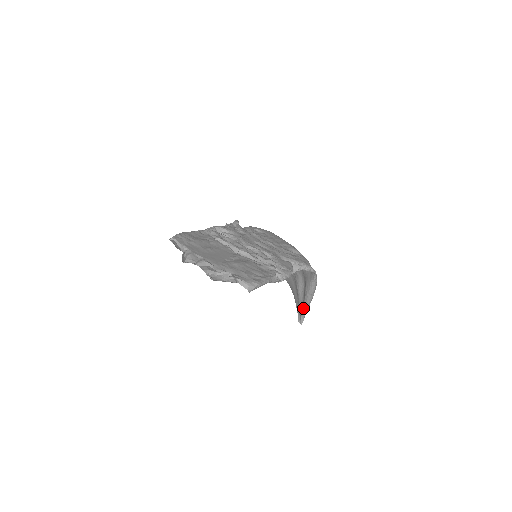
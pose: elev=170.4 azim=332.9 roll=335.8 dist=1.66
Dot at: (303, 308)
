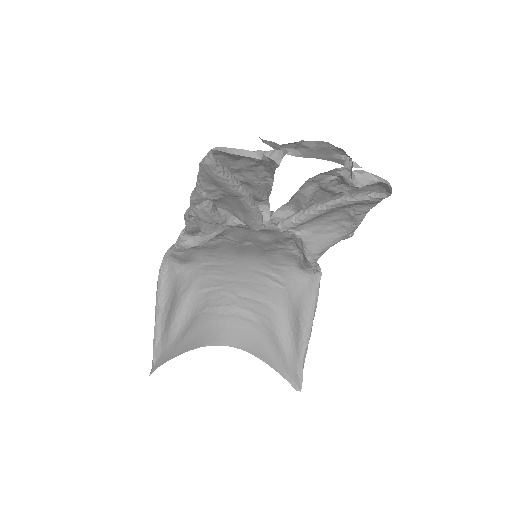
Dot at: (300, 357)
